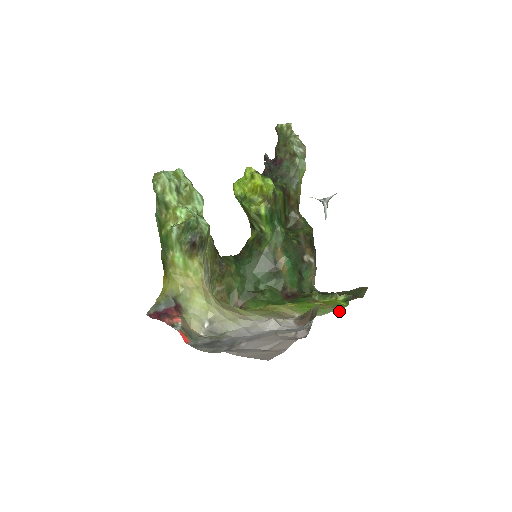
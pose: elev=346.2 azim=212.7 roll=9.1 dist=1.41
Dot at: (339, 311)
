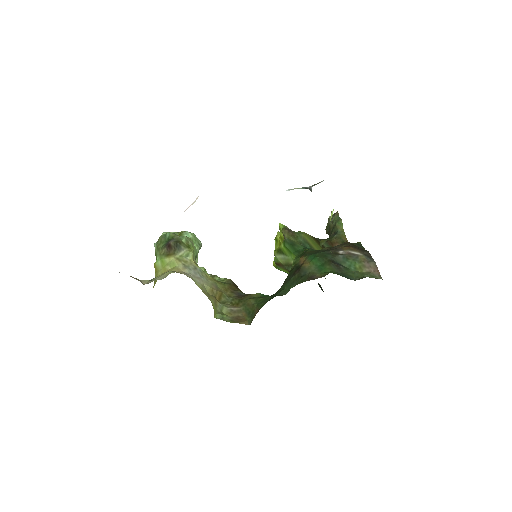
Dot at: occluded
